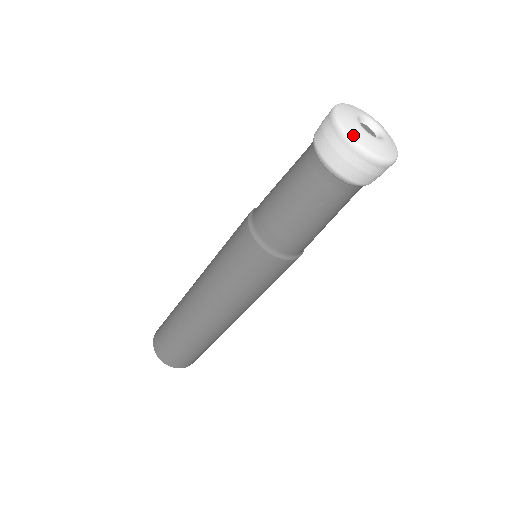
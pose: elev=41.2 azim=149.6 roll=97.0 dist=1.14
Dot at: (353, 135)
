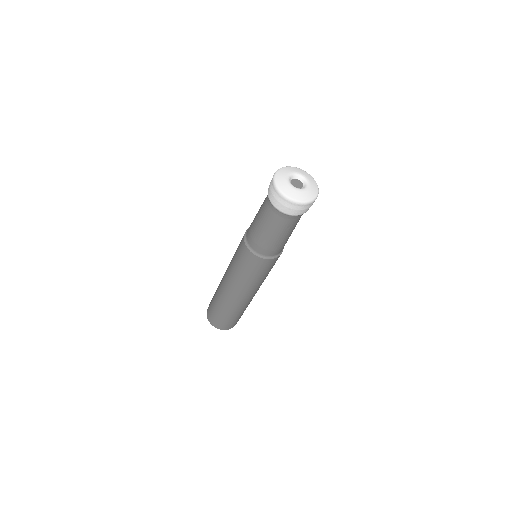
Dot at: (293, 198)
